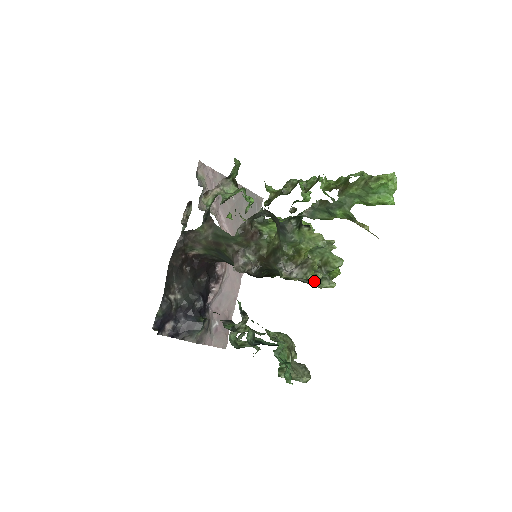
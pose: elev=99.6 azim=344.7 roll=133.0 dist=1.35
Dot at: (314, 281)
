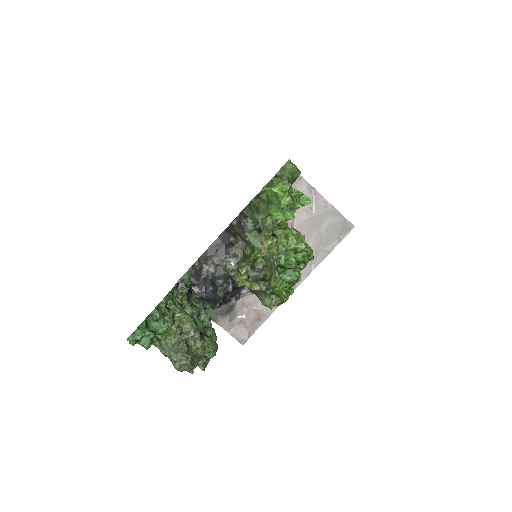
Dot at: (252, 291)
